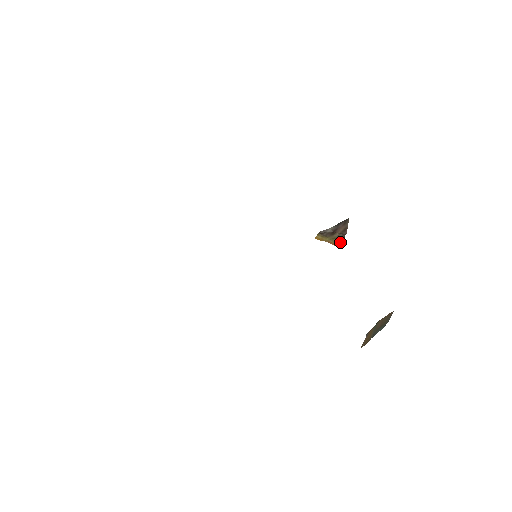
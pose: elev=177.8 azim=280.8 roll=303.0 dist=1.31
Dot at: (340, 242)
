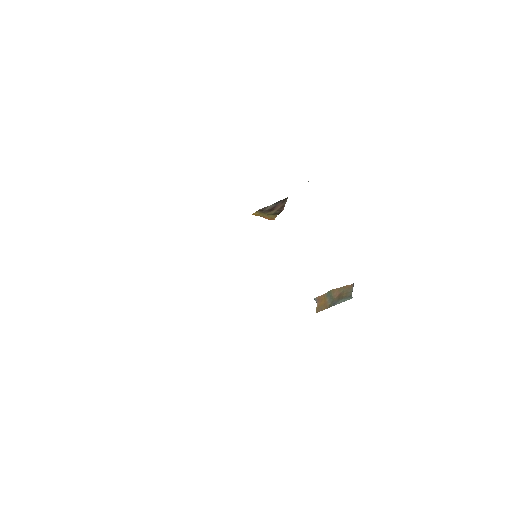
Dot at: (274, 217)
